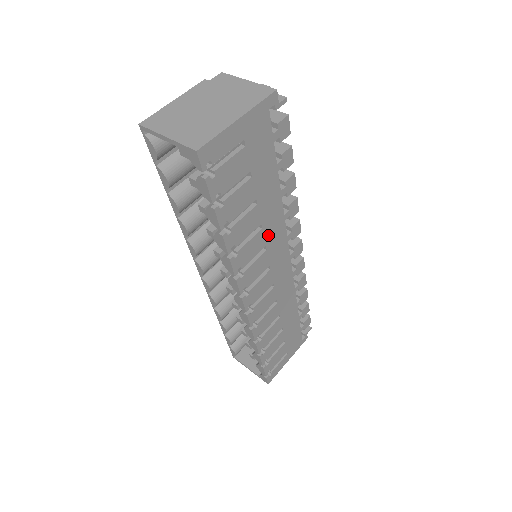
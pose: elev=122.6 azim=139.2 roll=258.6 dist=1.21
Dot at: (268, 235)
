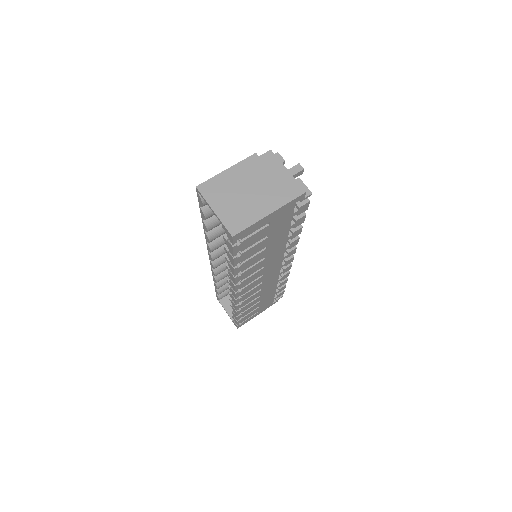
Dot at: (268, 260)
